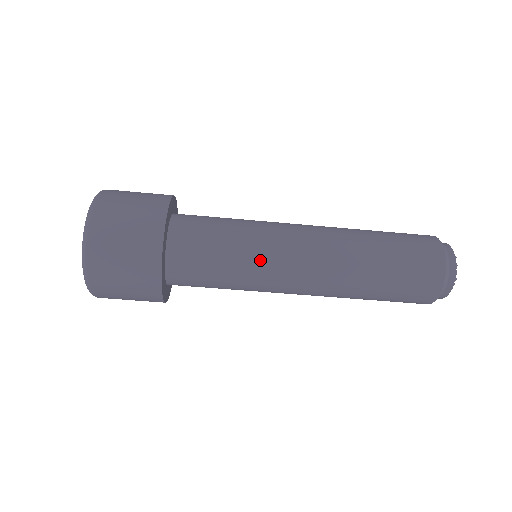
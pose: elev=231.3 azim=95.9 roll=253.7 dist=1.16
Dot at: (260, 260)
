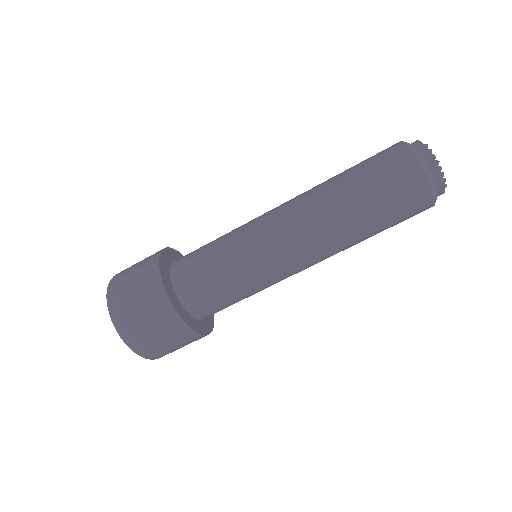
Dot at: (247, 252)
